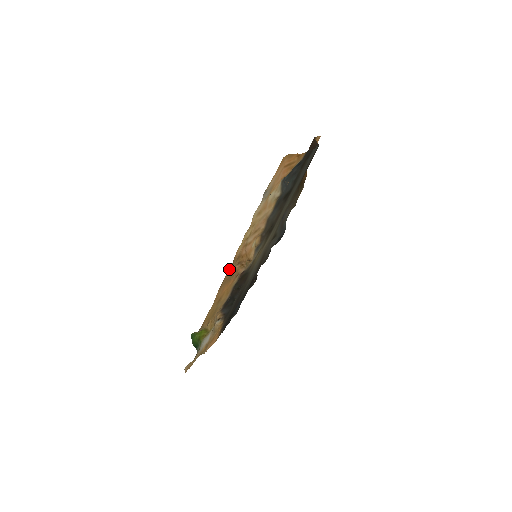
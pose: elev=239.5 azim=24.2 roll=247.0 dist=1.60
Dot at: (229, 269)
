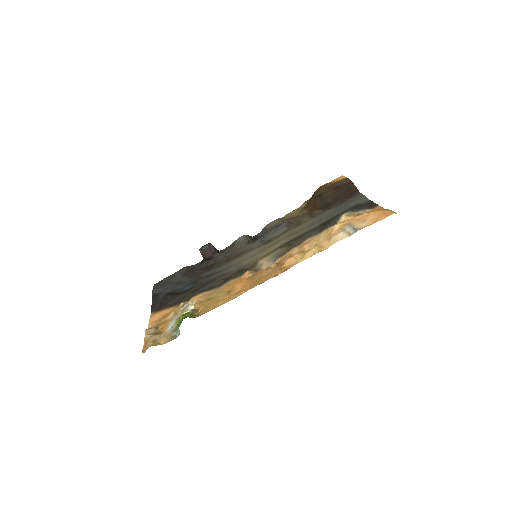
Dot at: (276, 275)
